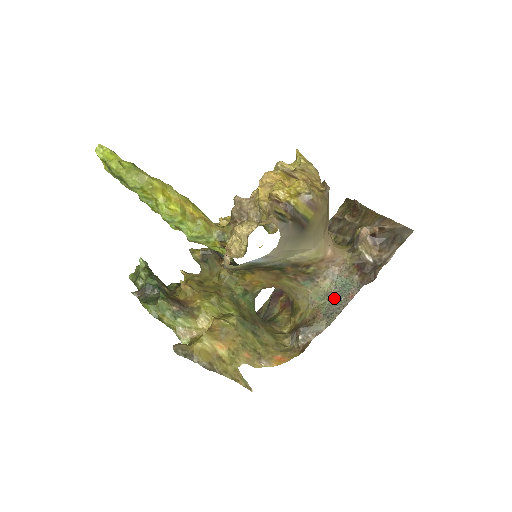
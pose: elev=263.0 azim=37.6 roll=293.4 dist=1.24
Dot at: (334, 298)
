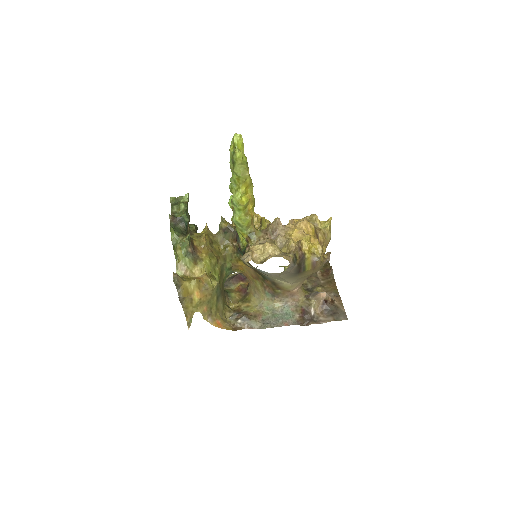
Dot at: (276, 316)
